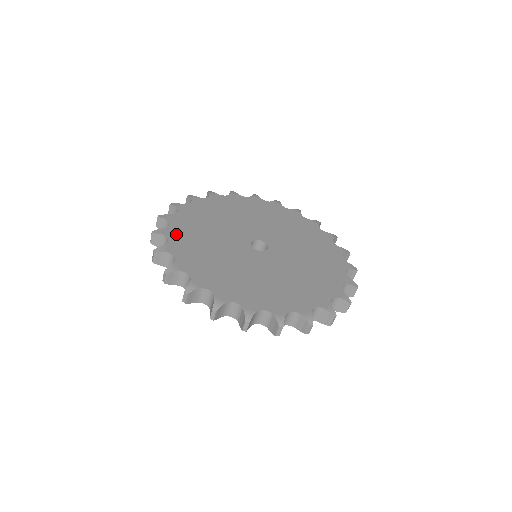
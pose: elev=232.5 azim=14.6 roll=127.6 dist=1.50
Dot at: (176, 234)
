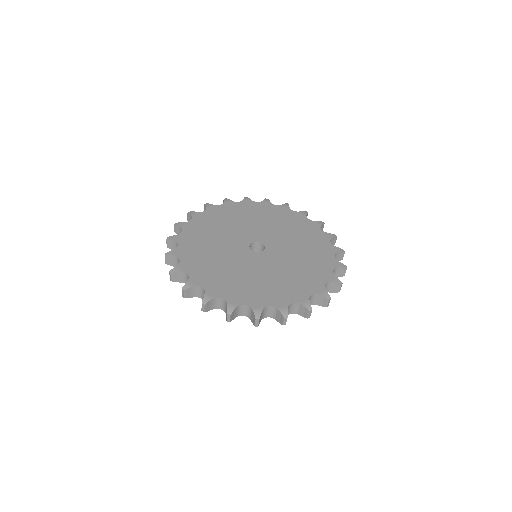
Dot at: (190, 266)
